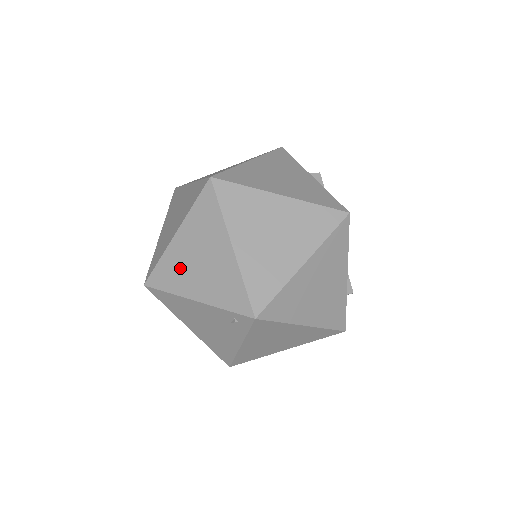
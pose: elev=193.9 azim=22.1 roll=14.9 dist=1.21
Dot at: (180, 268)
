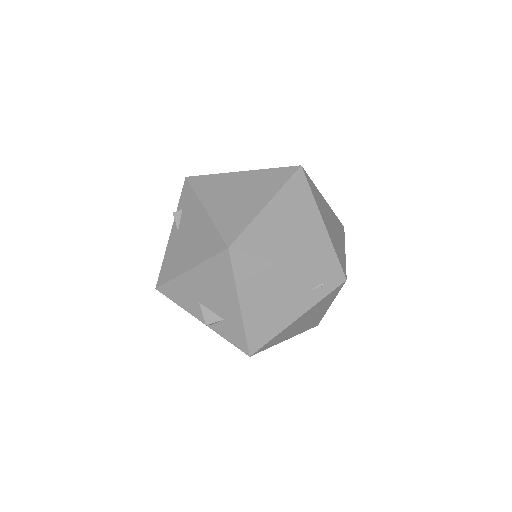
Dot at: (274, 234)
